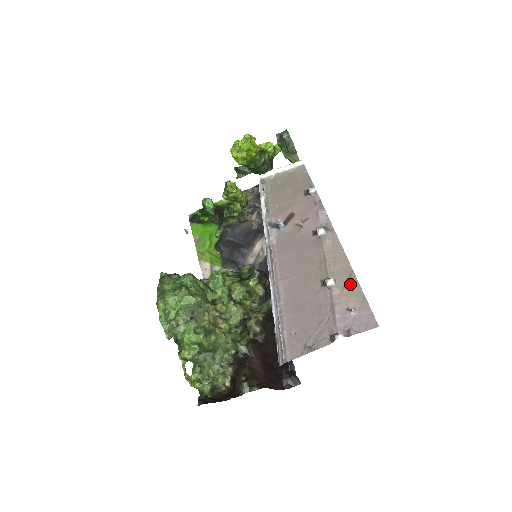
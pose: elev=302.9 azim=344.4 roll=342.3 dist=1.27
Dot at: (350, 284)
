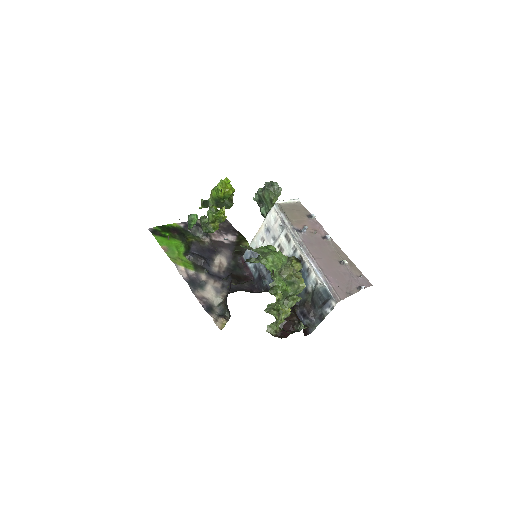
Dot at: (352, 265)
